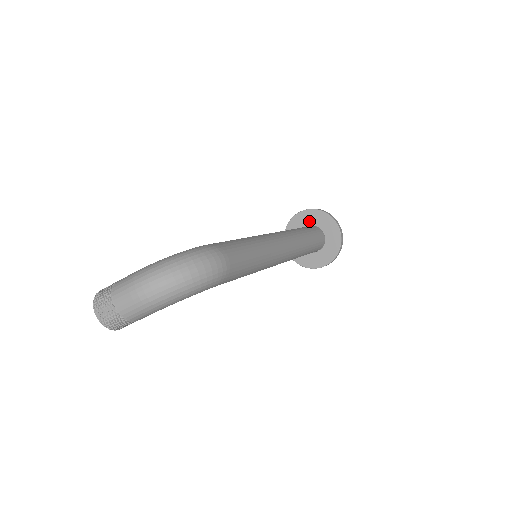
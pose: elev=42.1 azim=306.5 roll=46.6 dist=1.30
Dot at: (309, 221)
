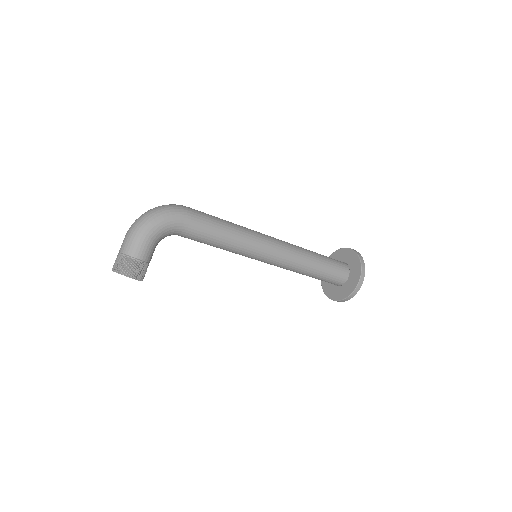
Dot at: occluded
